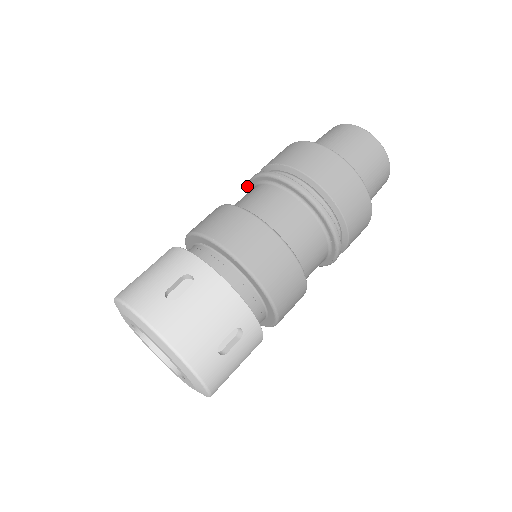
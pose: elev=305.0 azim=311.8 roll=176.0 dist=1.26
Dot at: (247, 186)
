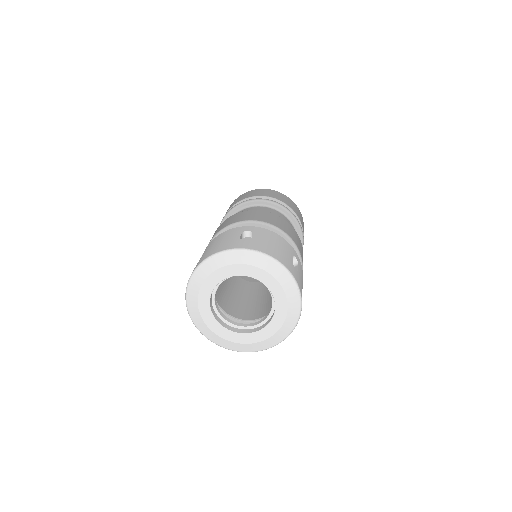
Dot at: occluded
